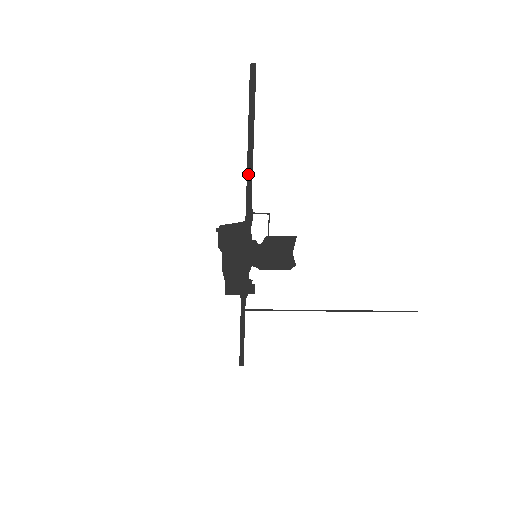
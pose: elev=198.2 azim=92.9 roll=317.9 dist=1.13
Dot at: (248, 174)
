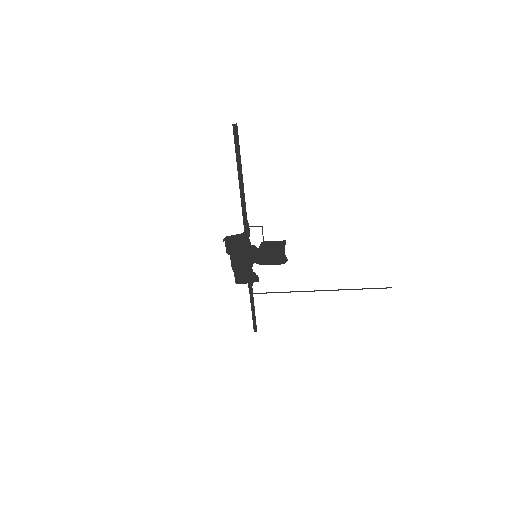
Dot at: (242, 200)
